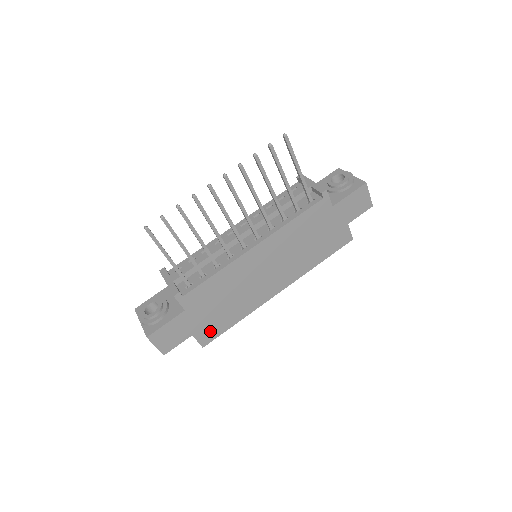
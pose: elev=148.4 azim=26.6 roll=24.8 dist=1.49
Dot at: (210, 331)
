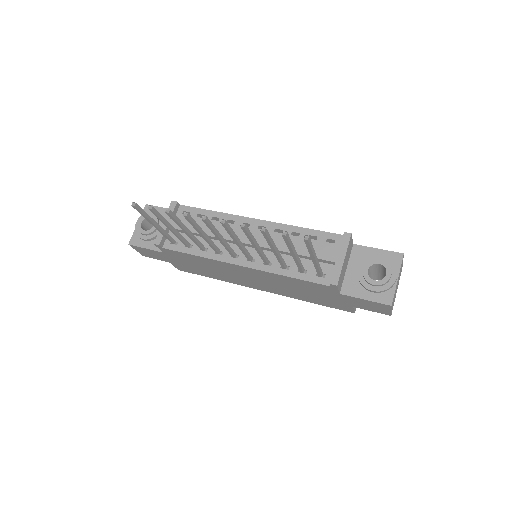
Dot at: (187, 269)
